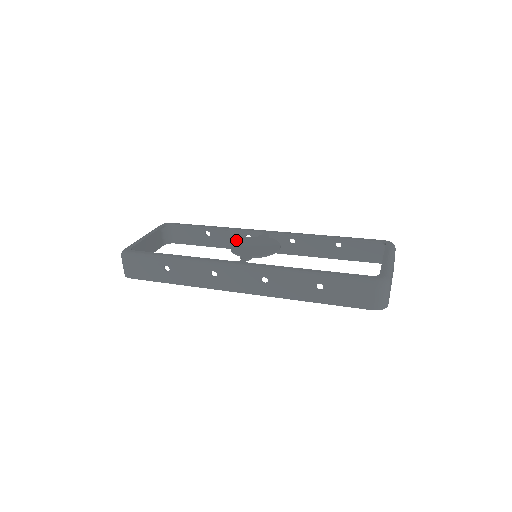
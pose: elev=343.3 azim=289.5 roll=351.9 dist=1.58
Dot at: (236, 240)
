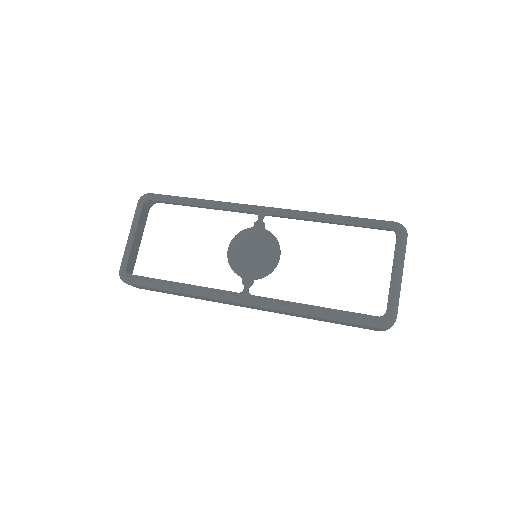
Dot at: occluded
